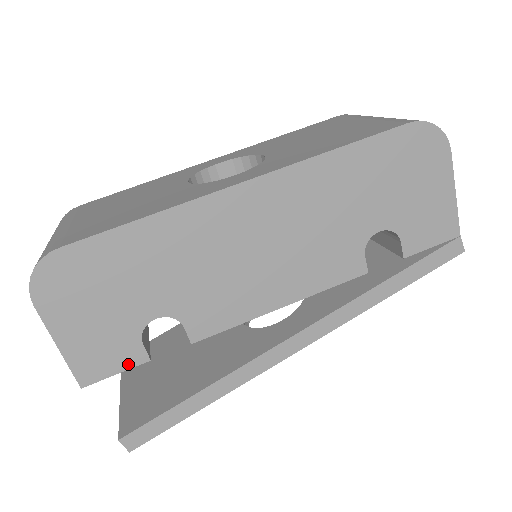
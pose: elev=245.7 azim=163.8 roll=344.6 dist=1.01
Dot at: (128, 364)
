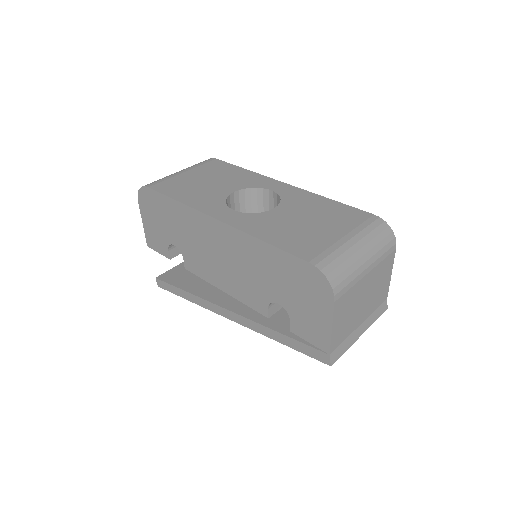
Dot at: (163, 253)
